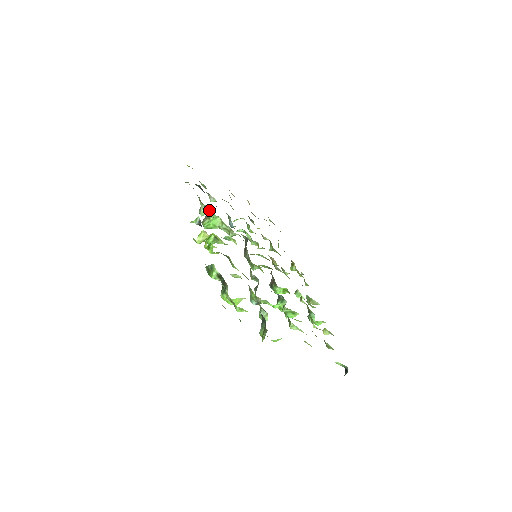
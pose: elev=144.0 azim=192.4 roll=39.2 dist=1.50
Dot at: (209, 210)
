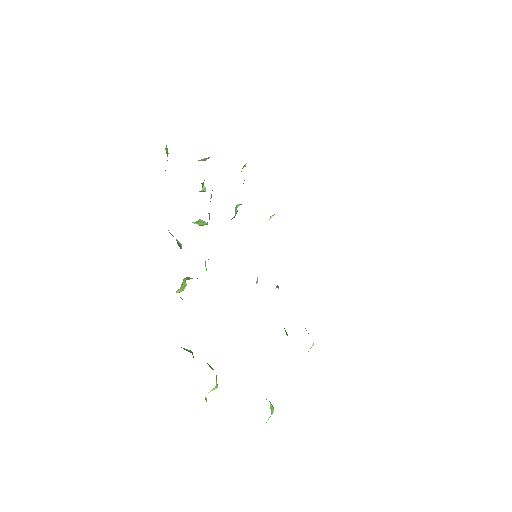
Dot at: occluded
